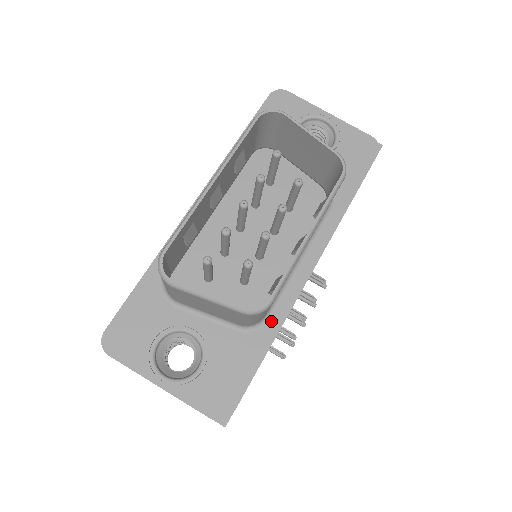
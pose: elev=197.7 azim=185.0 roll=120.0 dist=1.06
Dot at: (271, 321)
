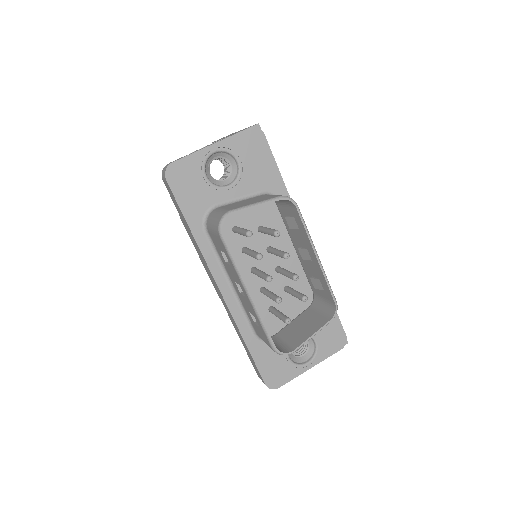
Dot at: occluded
